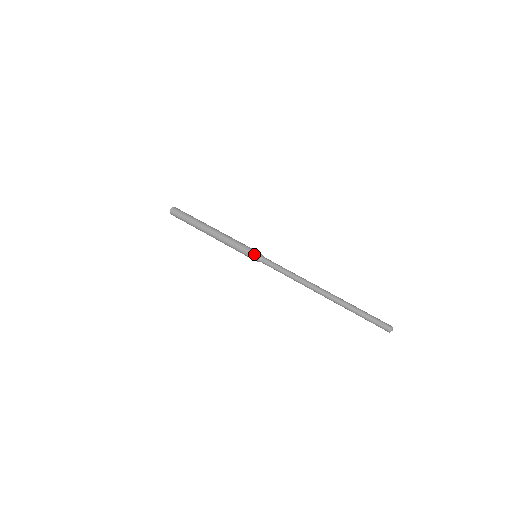
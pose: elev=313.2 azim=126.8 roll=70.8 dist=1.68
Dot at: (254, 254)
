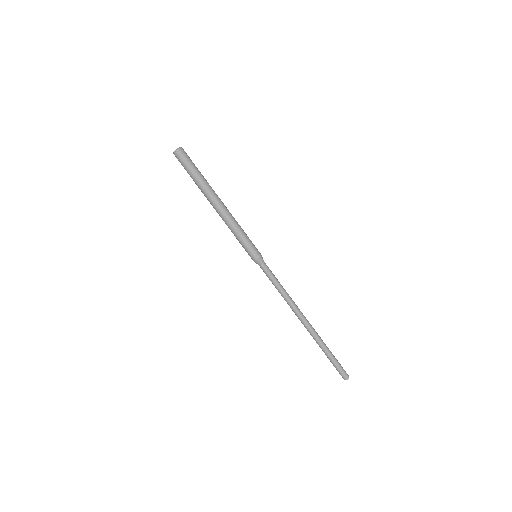
Dot at: (257, 255)
